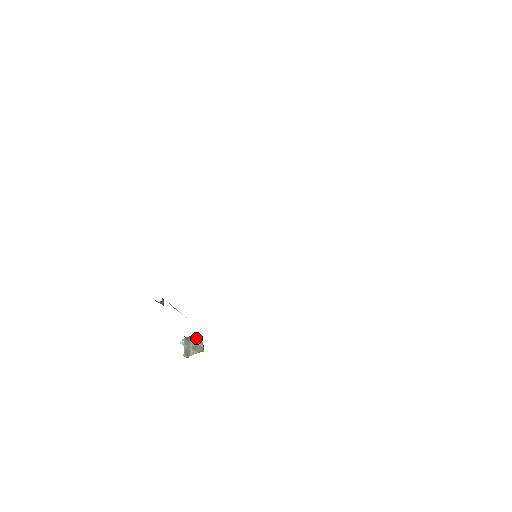
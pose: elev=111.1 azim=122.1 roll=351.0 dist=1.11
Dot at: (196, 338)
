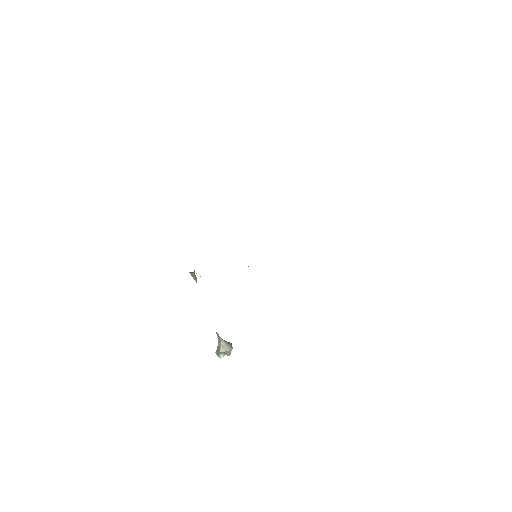
Dot at: (227, 342)
